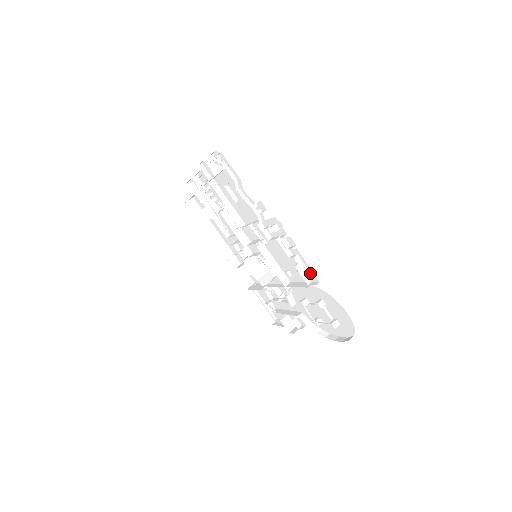
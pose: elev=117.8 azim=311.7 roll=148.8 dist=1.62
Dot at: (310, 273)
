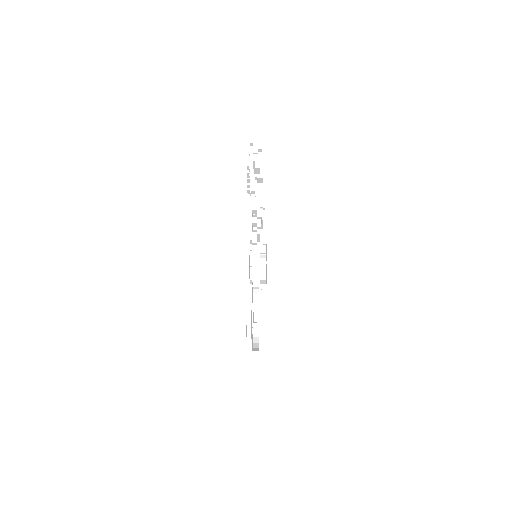
Dot at: occluded
